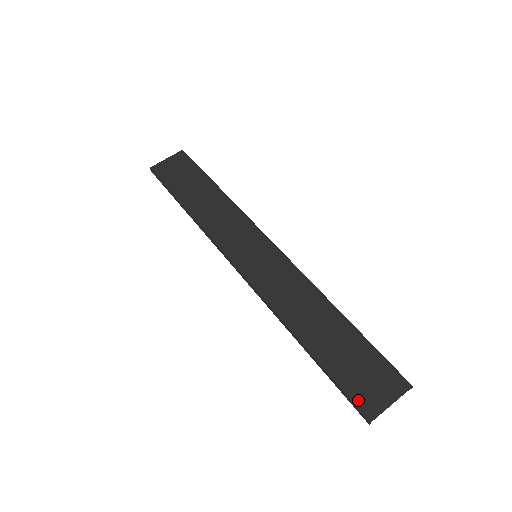
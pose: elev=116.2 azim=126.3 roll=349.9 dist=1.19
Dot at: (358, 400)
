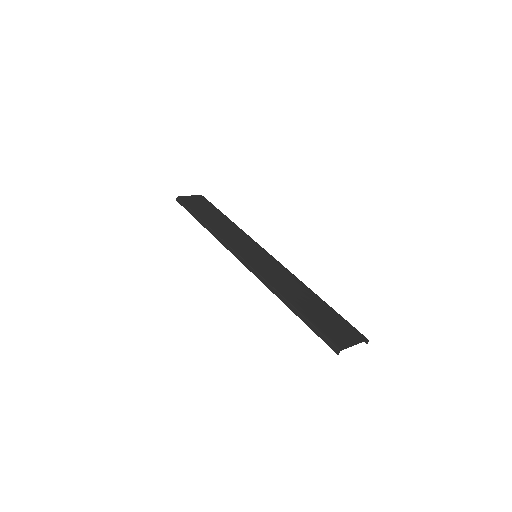
Dot at: (331, 338)
